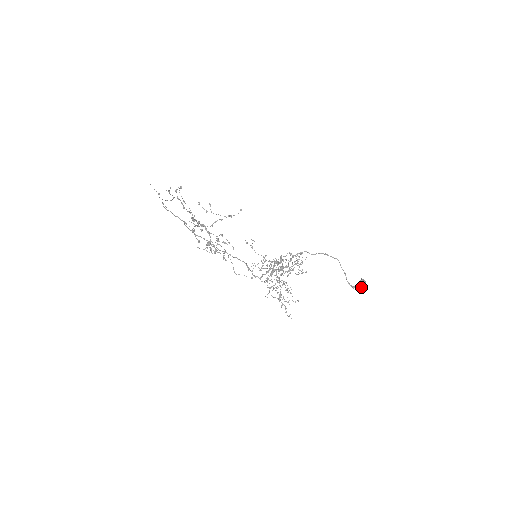
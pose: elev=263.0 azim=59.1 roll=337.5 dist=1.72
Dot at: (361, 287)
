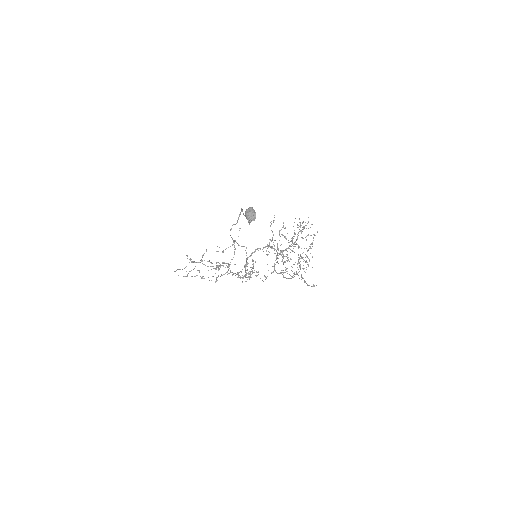
Dot at: occluded
